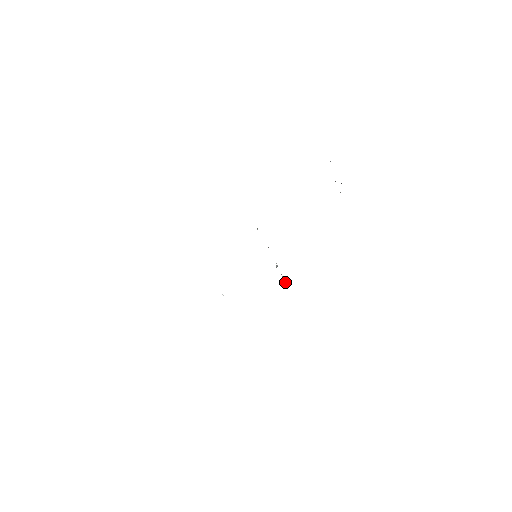
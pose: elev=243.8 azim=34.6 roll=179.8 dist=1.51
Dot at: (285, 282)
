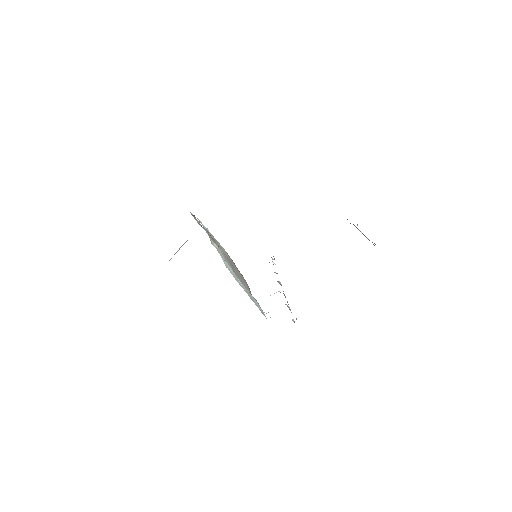
Dot at: (294, 321)
